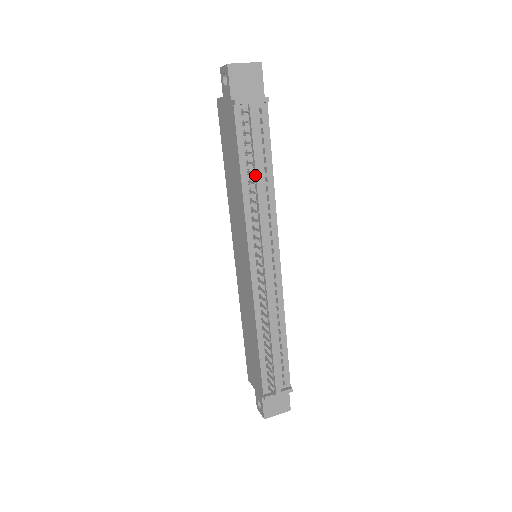
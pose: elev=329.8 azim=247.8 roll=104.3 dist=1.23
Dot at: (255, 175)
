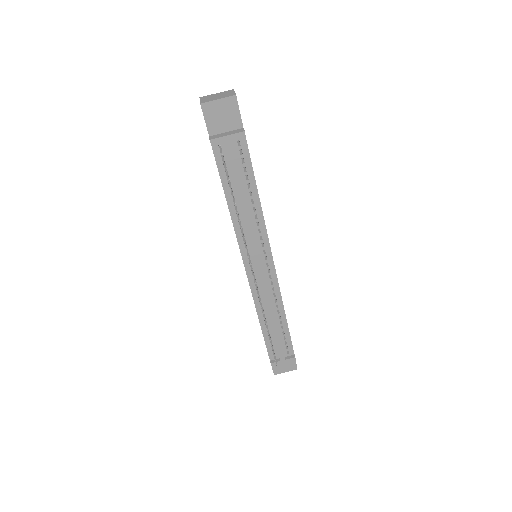
Dot at: (240, 201)
